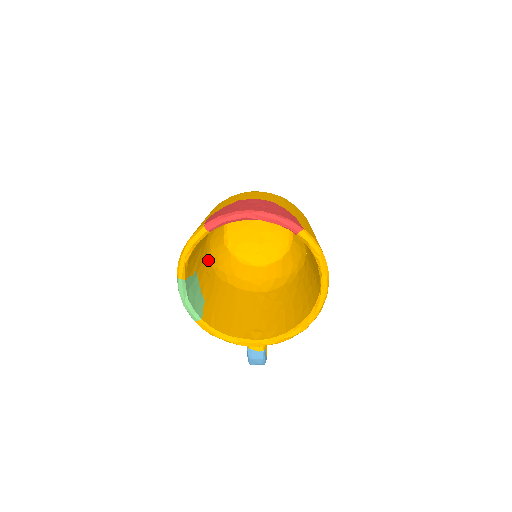
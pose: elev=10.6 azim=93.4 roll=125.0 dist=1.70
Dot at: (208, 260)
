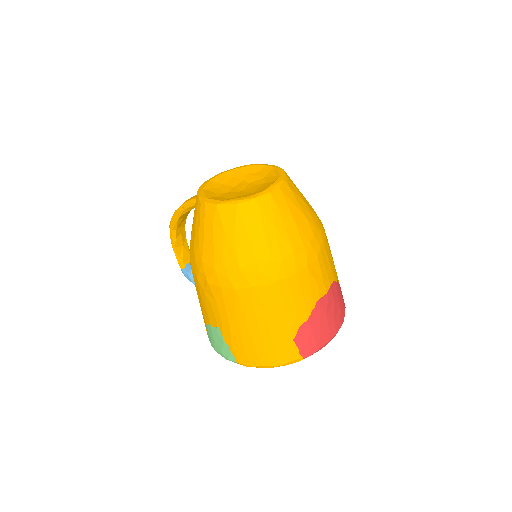
Dot at: occluded
